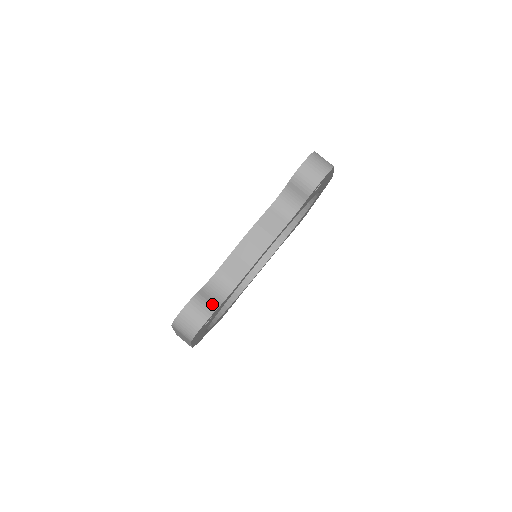
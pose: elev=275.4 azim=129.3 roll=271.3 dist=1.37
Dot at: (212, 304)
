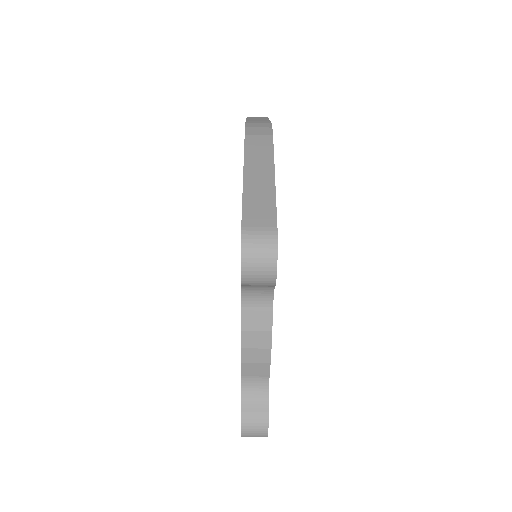
Dot at: (261, 411)
